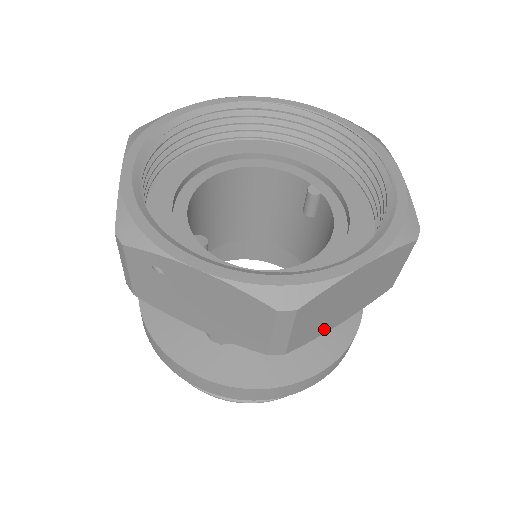
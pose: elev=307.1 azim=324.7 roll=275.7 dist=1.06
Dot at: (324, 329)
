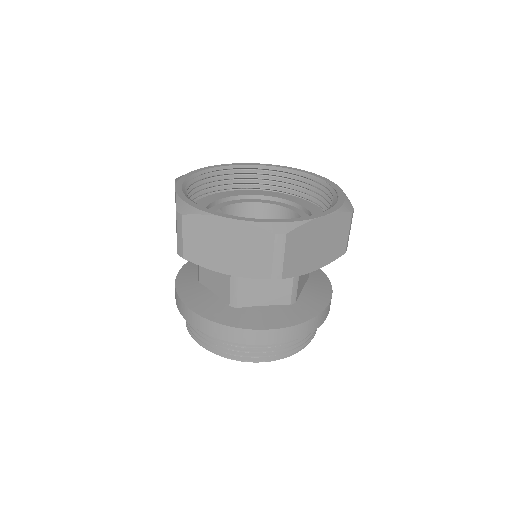
Dot at: (211, 264)
